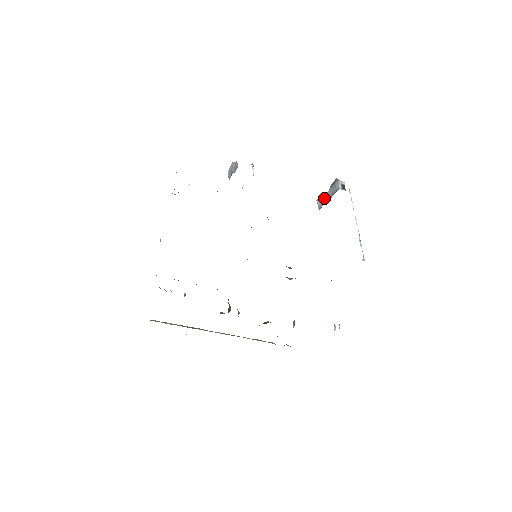
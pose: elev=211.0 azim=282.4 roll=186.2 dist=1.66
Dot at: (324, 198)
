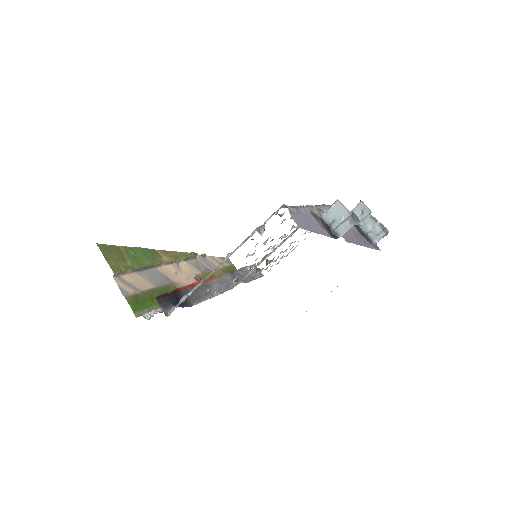
Dot at: (364, 218)
